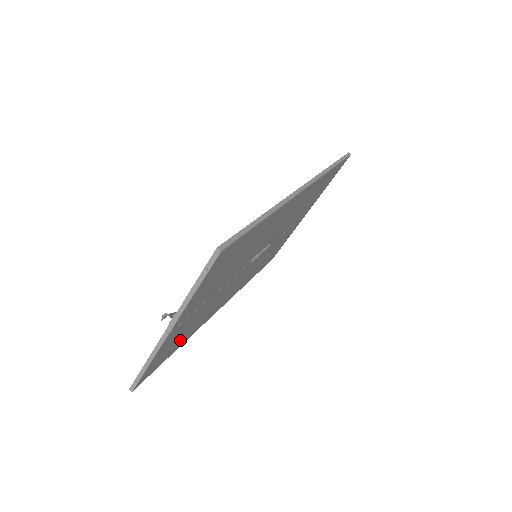
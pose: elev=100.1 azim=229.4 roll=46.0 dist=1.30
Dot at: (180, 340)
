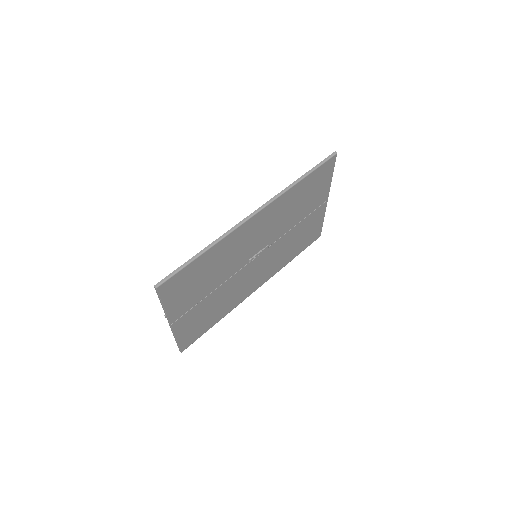
Dot at: (209, 319)
